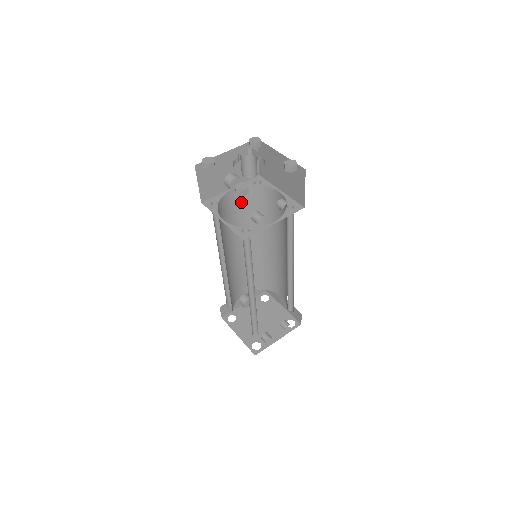
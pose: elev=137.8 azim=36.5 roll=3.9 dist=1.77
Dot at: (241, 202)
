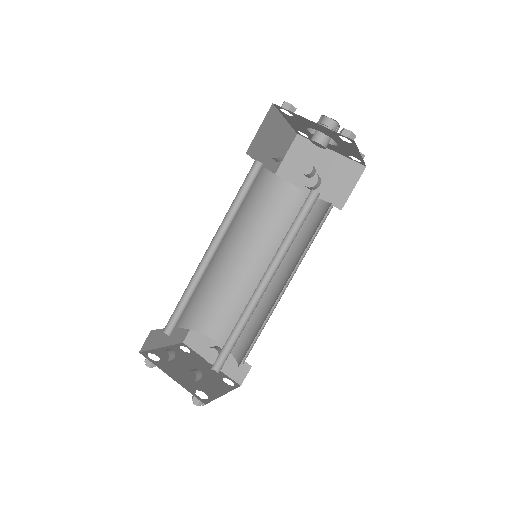
Dot at: occluded
